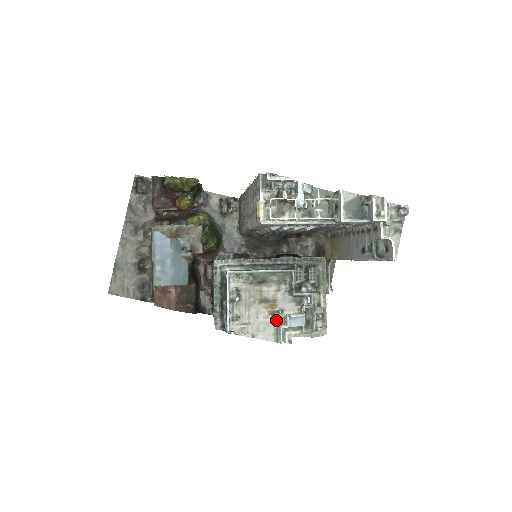
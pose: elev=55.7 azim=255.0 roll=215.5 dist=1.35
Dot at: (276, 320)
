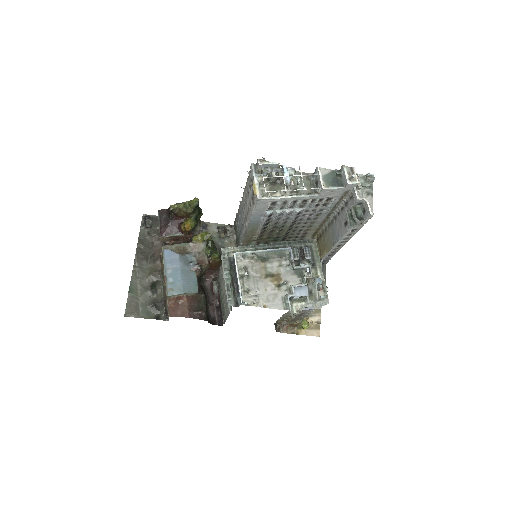
Dot at: (282, 291)
